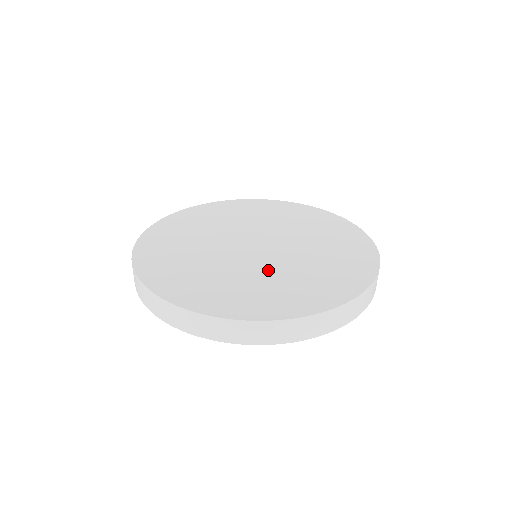
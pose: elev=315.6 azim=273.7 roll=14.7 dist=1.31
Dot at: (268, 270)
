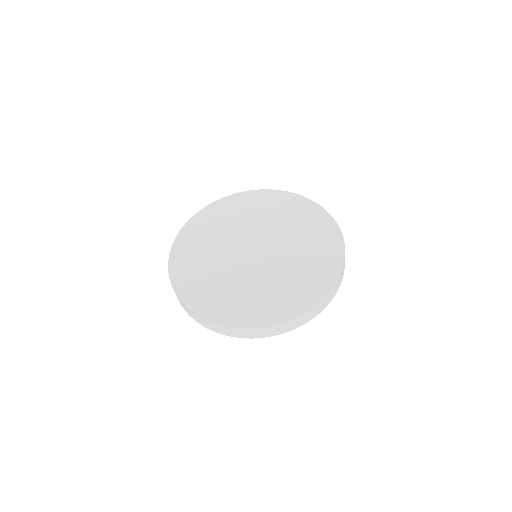
Dot at: (260, 278)
